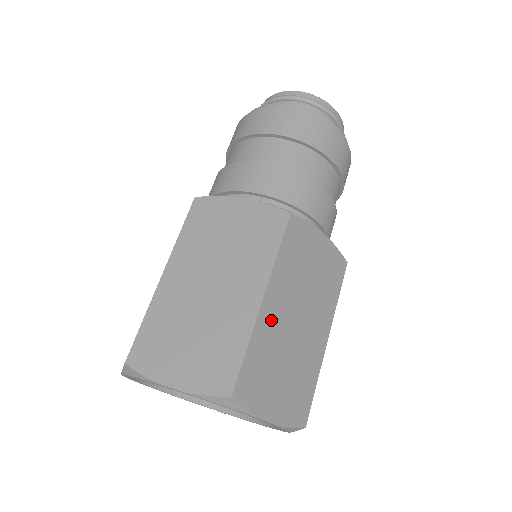
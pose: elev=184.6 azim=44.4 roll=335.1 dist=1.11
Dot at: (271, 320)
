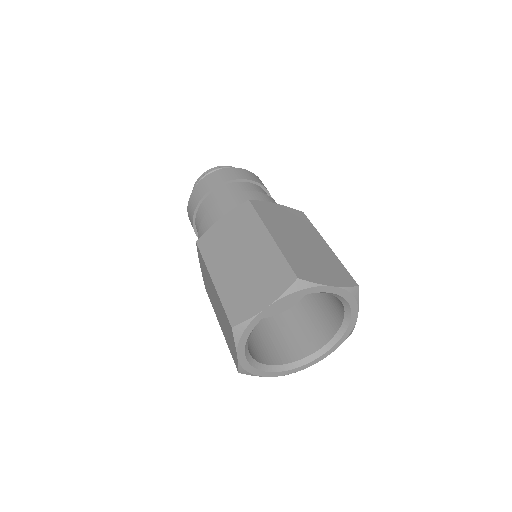
Dot at: (285, 243)
